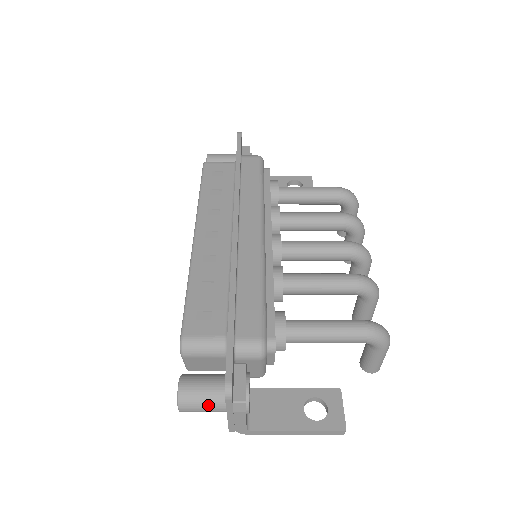
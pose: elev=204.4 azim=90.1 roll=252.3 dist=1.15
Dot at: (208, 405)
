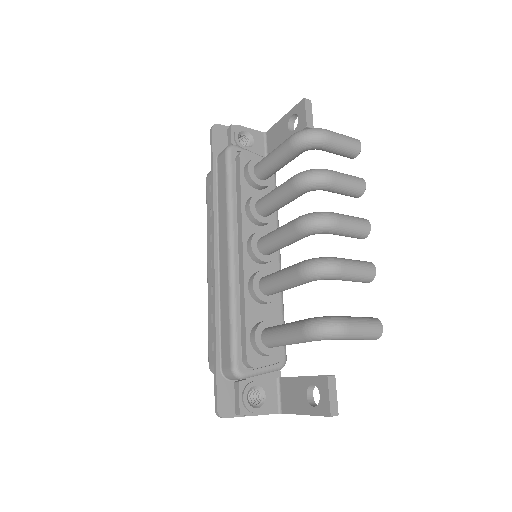
Dot at: occluded
